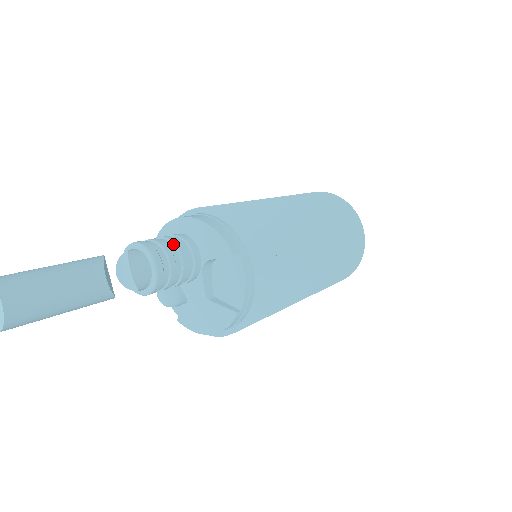
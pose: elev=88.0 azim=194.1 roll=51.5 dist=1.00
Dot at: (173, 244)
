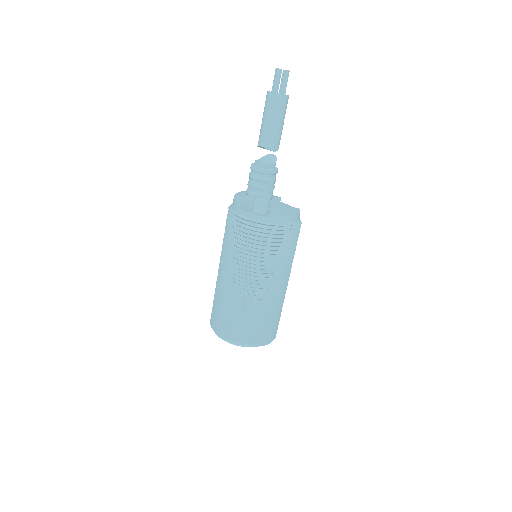
Dot at: occluded
